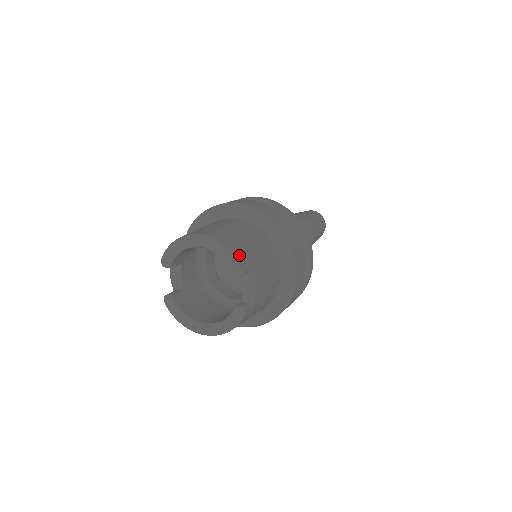
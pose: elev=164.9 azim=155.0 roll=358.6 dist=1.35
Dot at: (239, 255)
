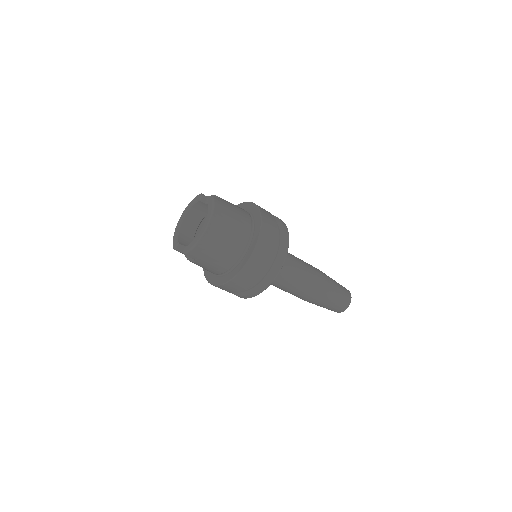
Dot at: occluded
